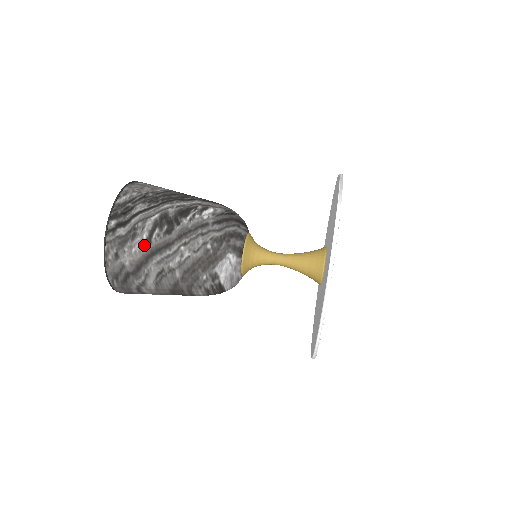
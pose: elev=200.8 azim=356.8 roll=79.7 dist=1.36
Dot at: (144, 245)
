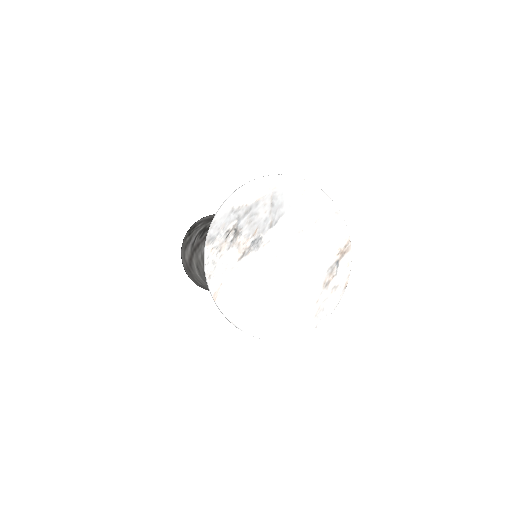
Dot at: (192, 246)
